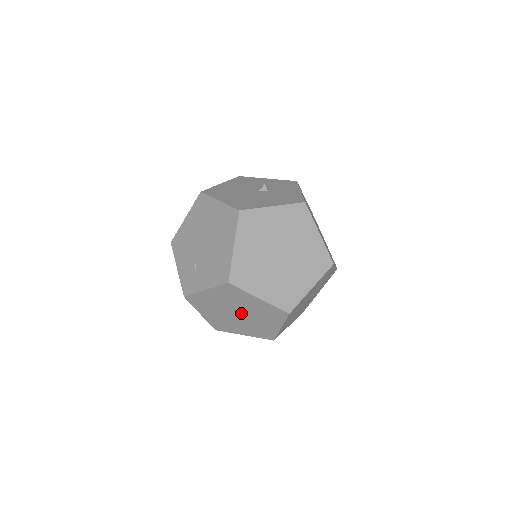
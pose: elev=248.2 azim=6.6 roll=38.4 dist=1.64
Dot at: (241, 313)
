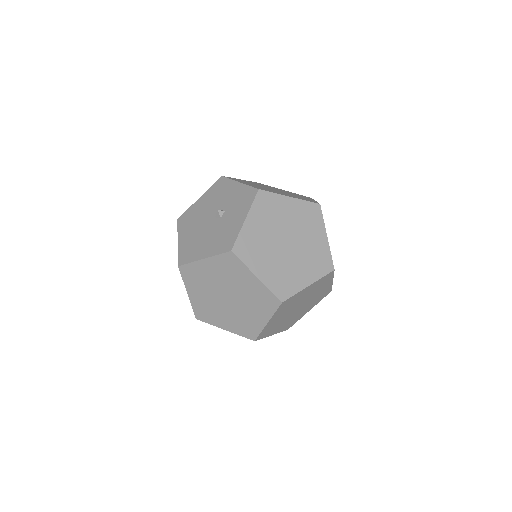
Dot at: occluded
